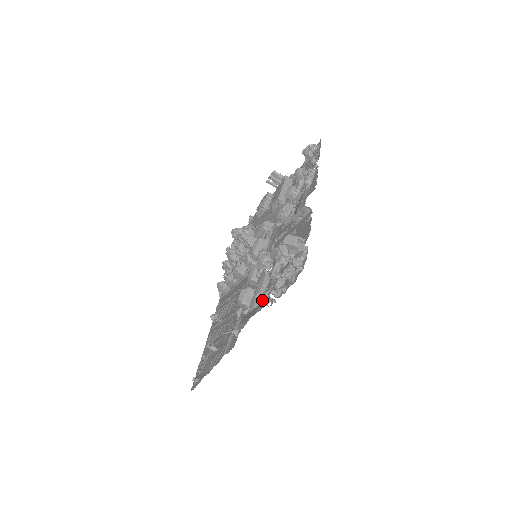
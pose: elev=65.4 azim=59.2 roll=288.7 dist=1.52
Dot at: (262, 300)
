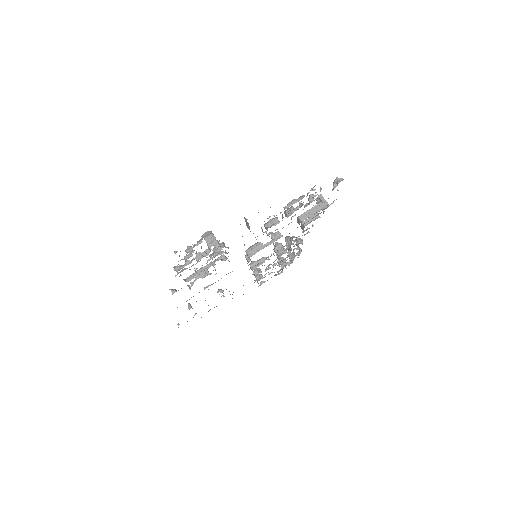
Dot at: occluded
